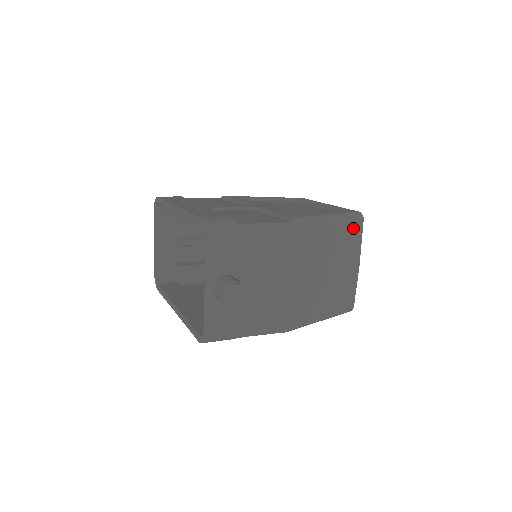
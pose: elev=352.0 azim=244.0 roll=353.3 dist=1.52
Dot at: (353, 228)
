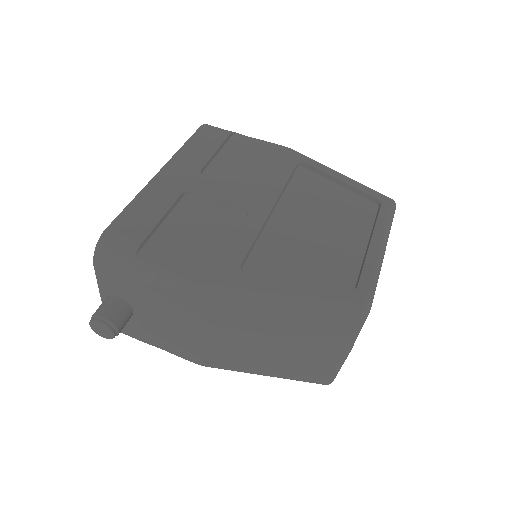
Dot at: (336, 319)
